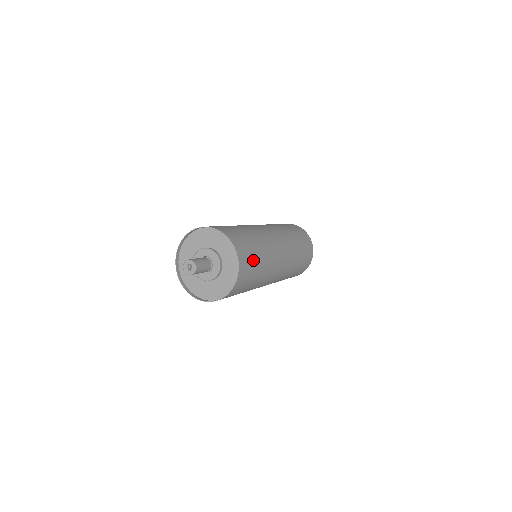
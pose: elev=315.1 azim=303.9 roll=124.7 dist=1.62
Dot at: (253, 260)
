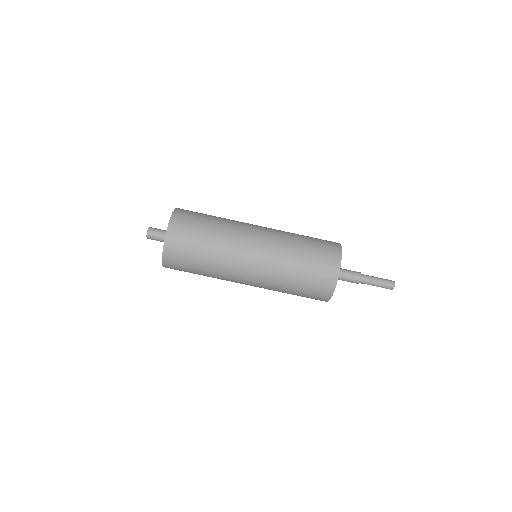
Dot at: (195, 226)
